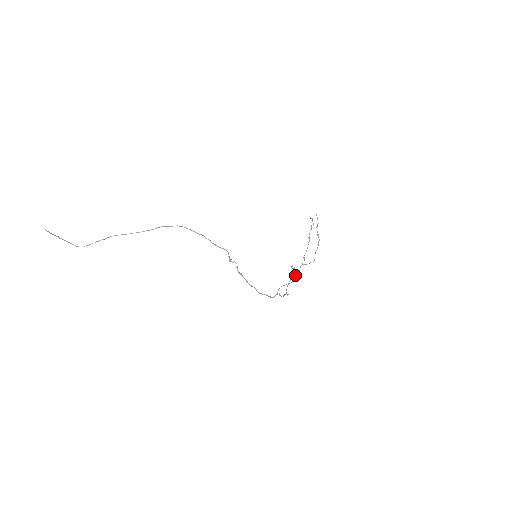
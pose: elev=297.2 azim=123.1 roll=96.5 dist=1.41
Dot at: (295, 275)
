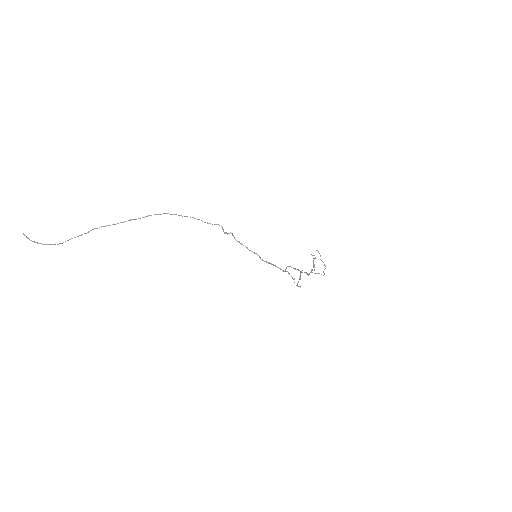
Dot at: (304, 272)
